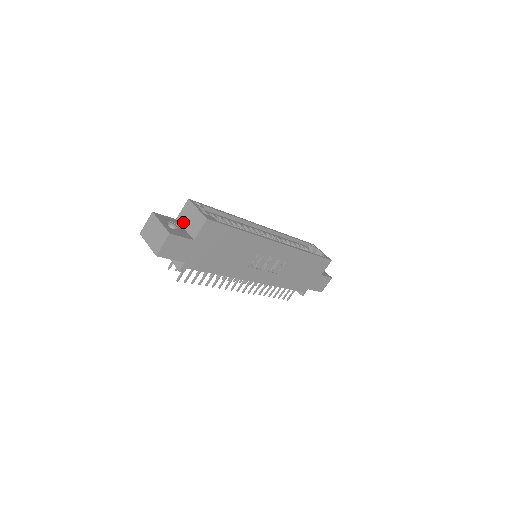
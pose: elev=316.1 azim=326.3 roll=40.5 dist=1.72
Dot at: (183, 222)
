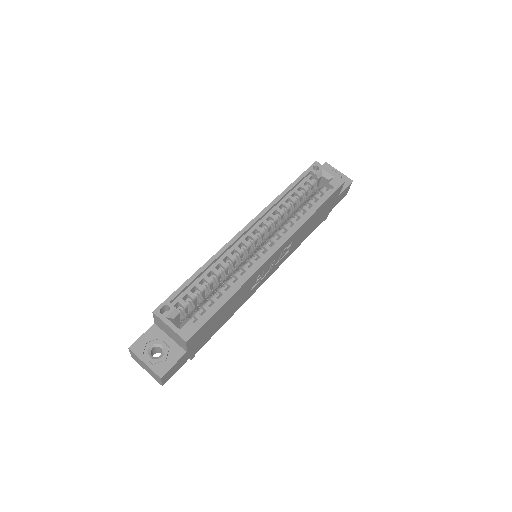
Dot at: (163, 331)
